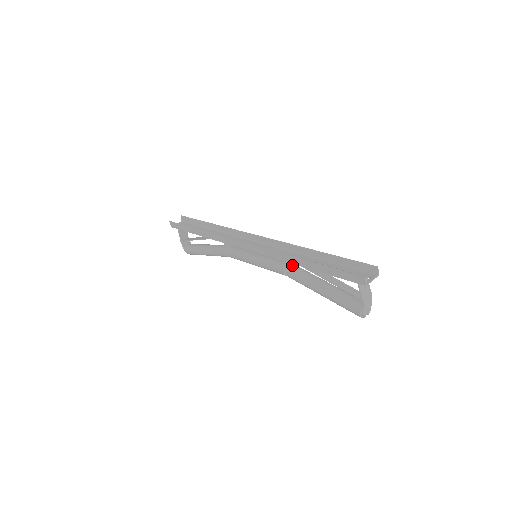
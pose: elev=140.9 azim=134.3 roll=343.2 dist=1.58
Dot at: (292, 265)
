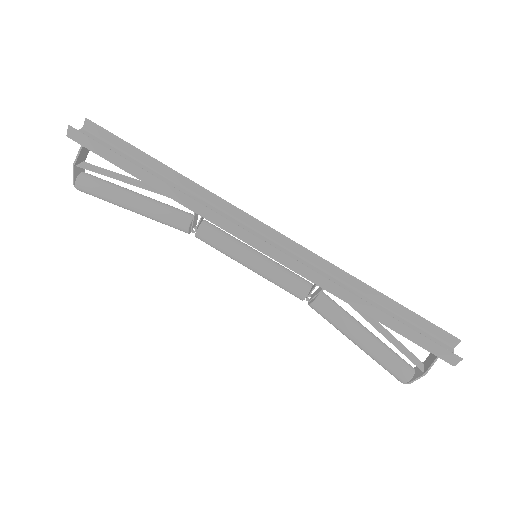
Dot at: (321, 291)
